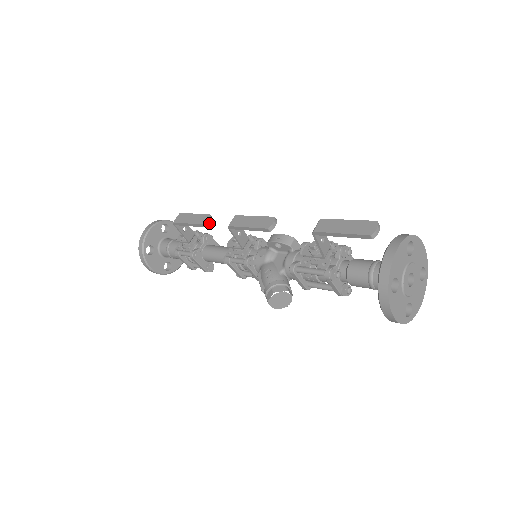
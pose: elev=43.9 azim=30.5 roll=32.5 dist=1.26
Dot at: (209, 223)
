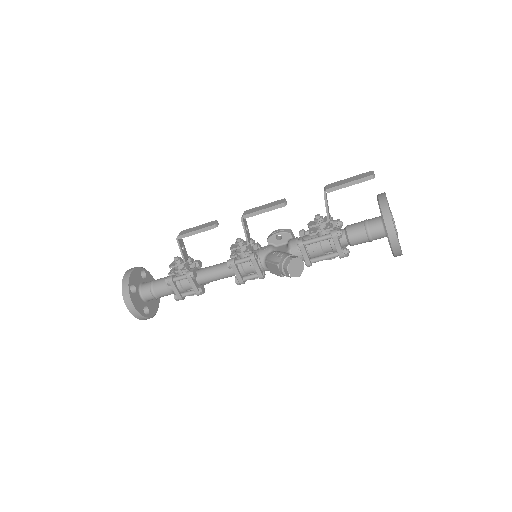
Dot at: occluded
